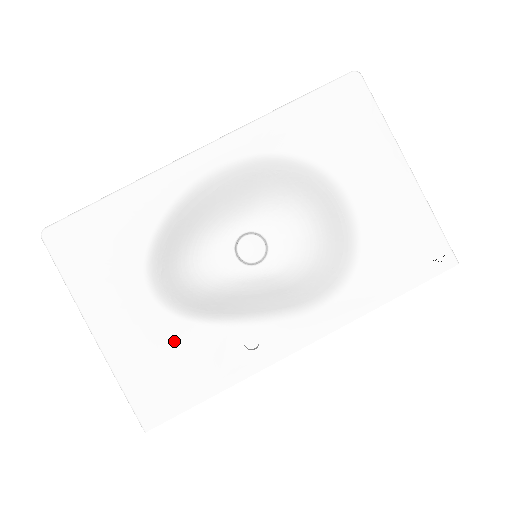
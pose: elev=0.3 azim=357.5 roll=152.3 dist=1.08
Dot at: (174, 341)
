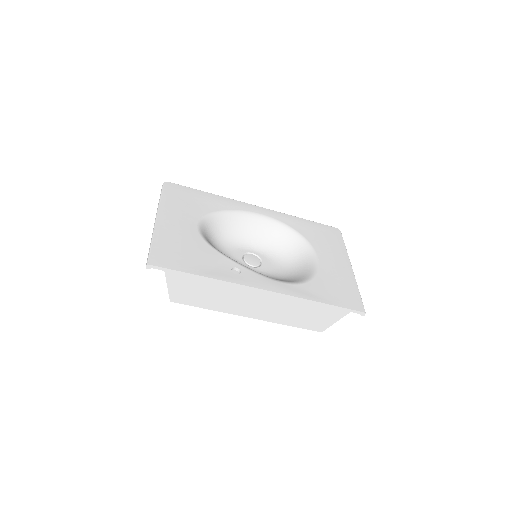
Dot at: (195, 245)
